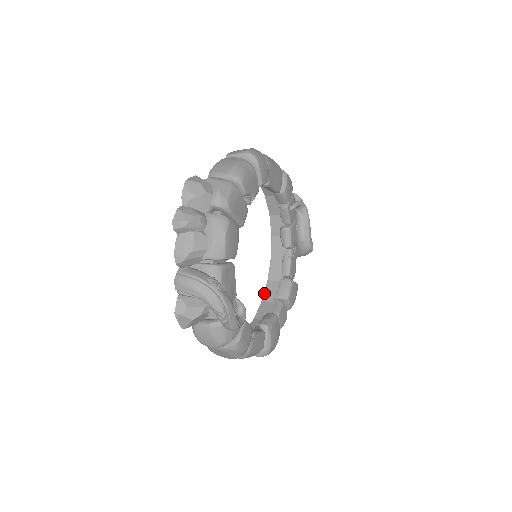
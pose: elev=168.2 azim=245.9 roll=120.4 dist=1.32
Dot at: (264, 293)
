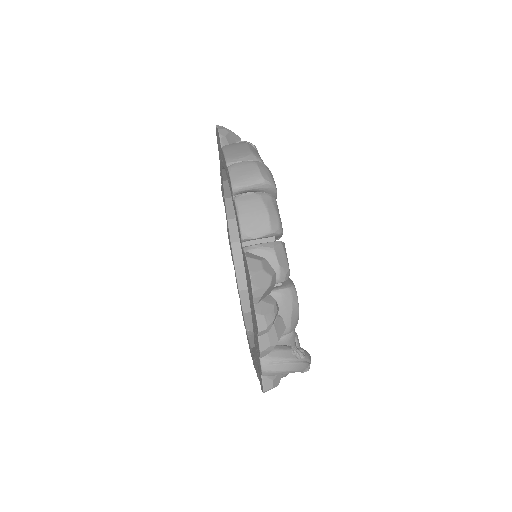
Dot at: (233, 258)
